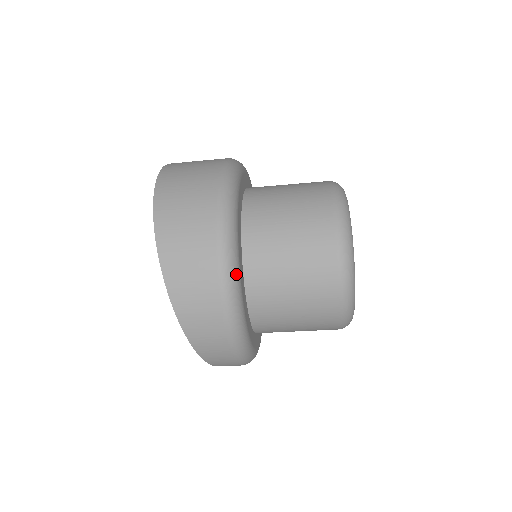
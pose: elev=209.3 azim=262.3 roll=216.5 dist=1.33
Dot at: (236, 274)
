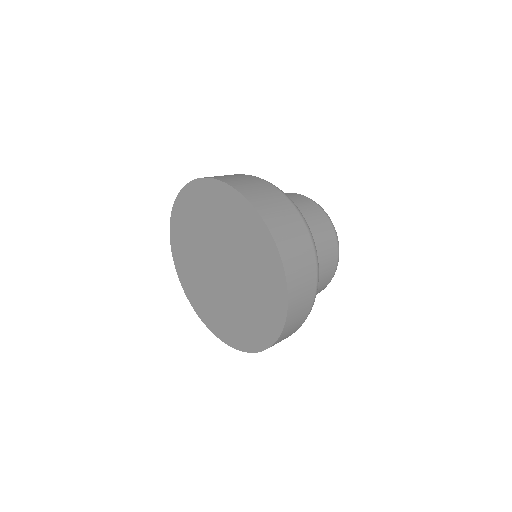
Dot at: occluded
